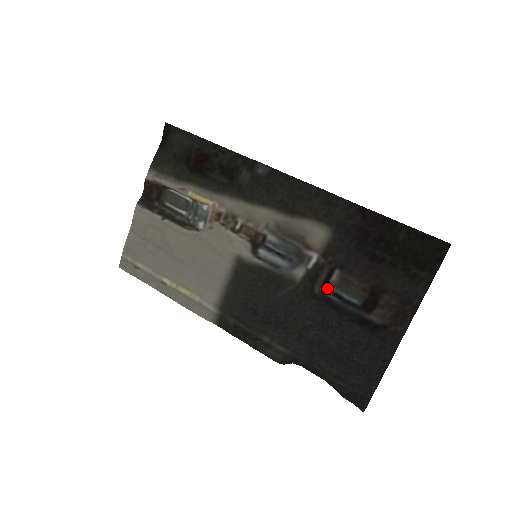
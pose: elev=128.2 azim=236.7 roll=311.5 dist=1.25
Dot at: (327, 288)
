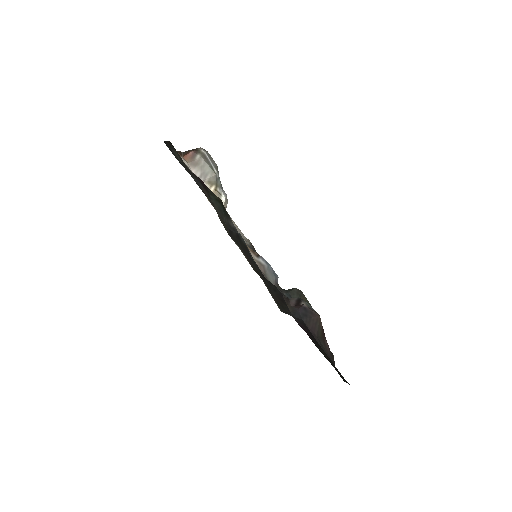
Dot at: (302, 300)
